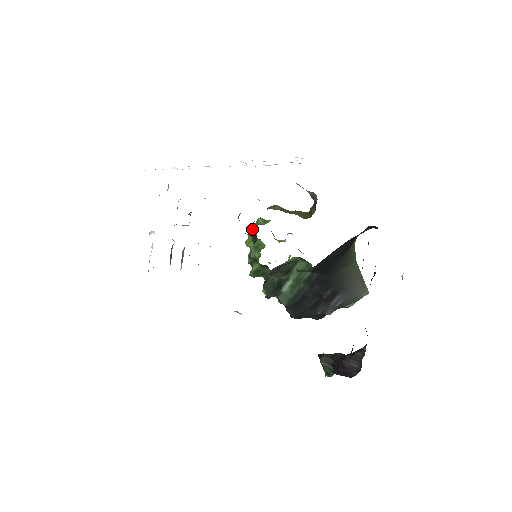
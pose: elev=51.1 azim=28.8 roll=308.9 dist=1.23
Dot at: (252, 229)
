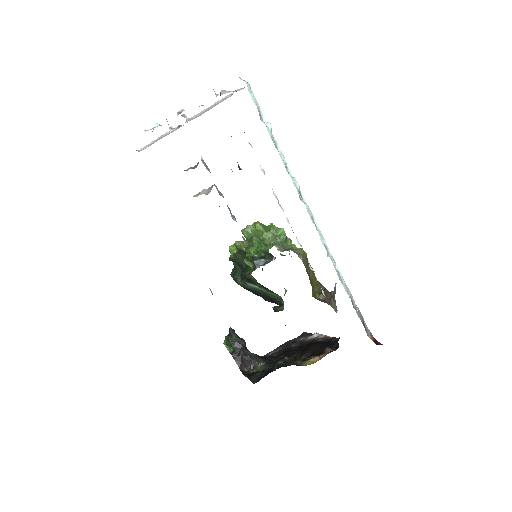
Dot at: (272, 231)
